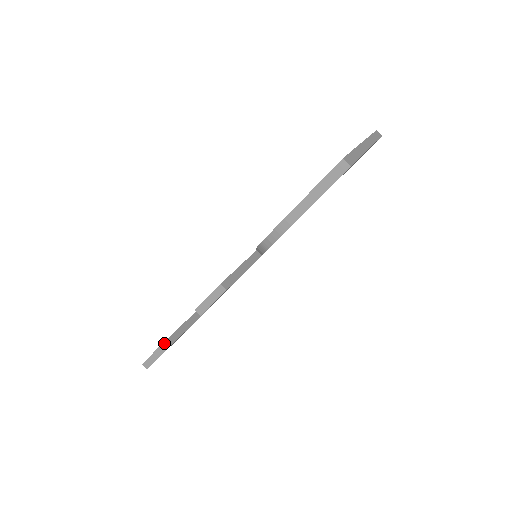
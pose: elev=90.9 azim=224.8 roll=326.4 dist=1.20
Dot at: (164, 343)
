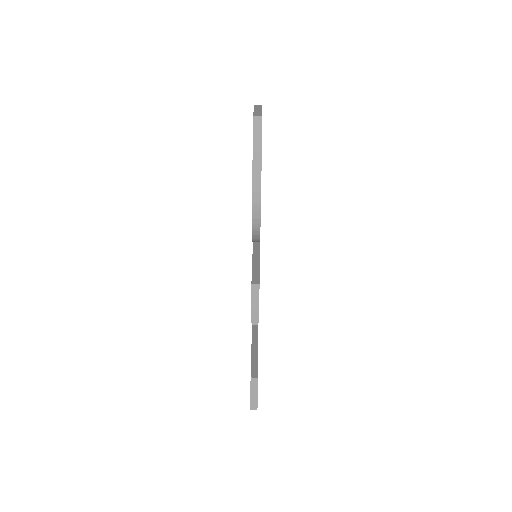
Dot at: (251, 375)
